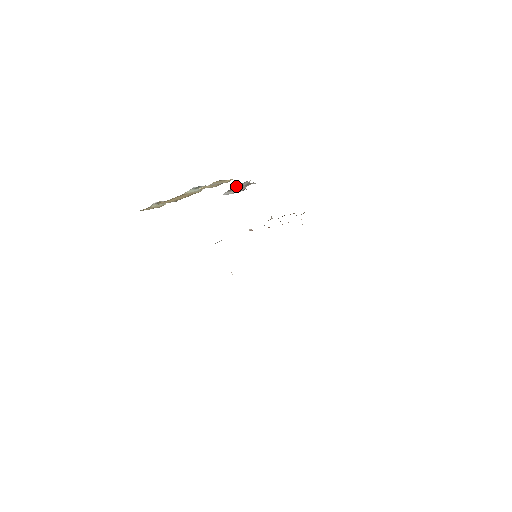
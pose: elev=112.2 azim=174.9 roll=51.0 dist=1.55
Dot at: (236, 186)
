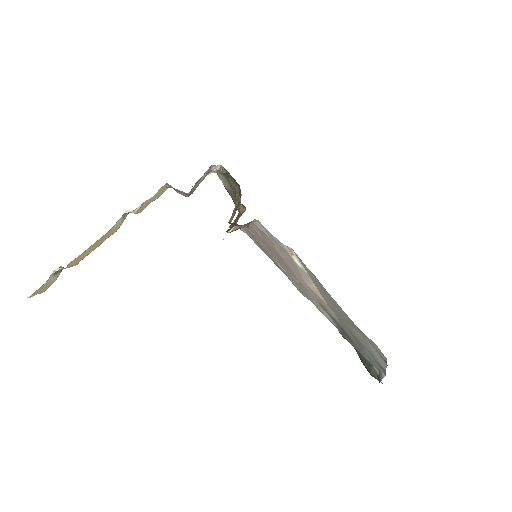
Dot at: occluded
